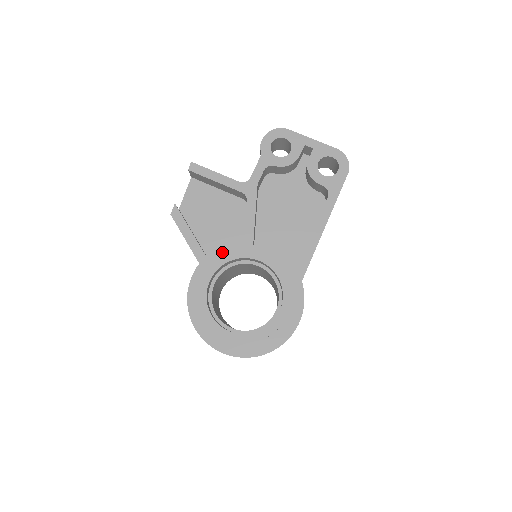
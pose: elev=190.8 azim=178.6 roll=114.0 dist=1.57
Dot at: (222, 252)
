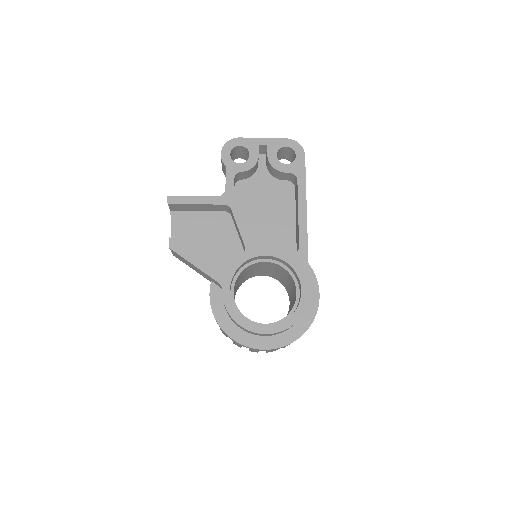
Dot at: (227, 264)
